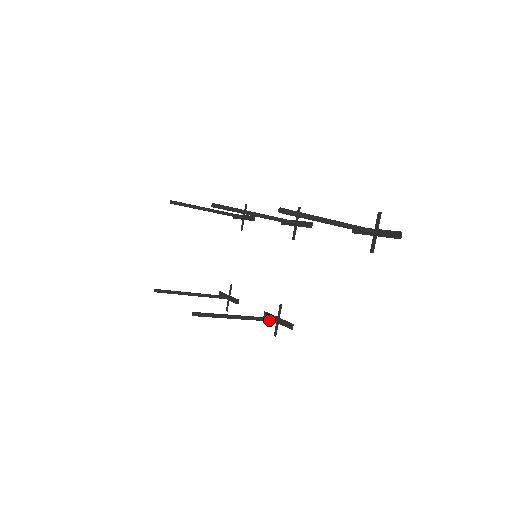
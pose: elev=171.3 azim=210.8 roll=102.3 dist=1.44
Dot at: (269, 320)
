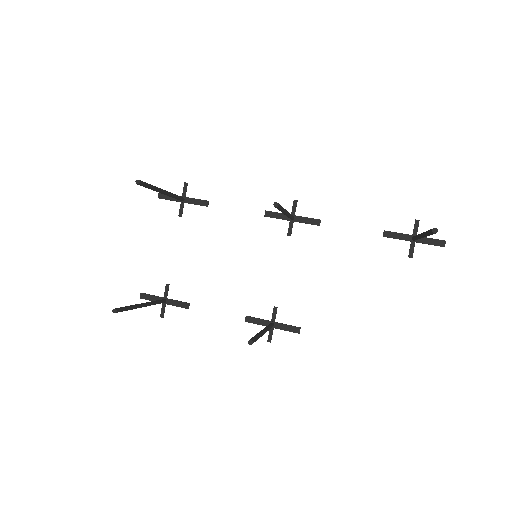
Dot at: occluded
